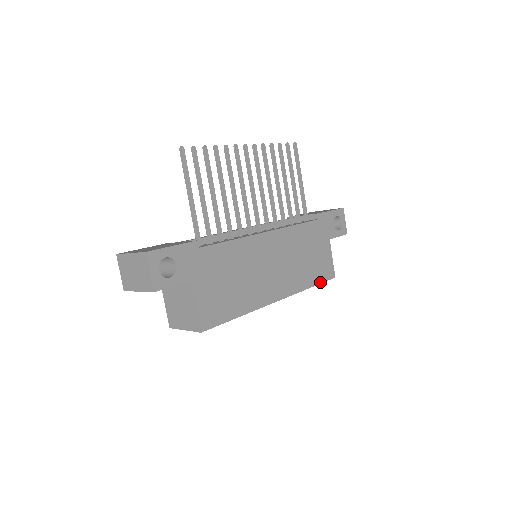
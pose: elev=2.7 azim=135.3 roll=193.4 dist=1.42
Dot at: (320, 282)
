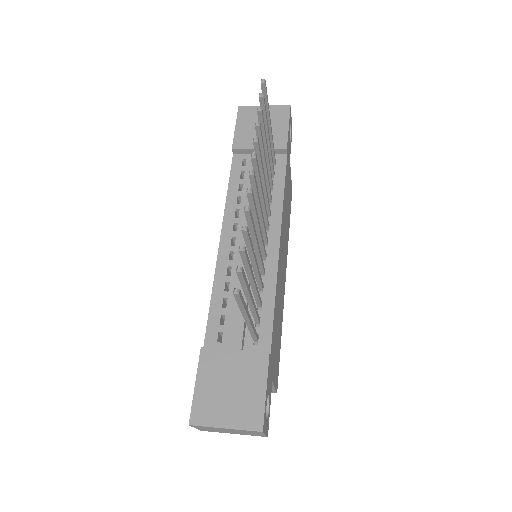
Dot at: (290, 213)
